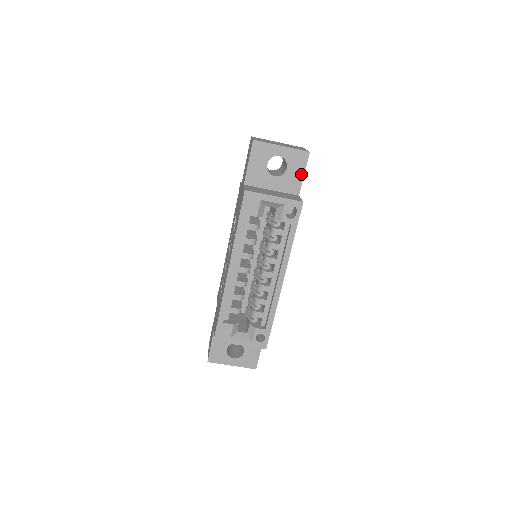
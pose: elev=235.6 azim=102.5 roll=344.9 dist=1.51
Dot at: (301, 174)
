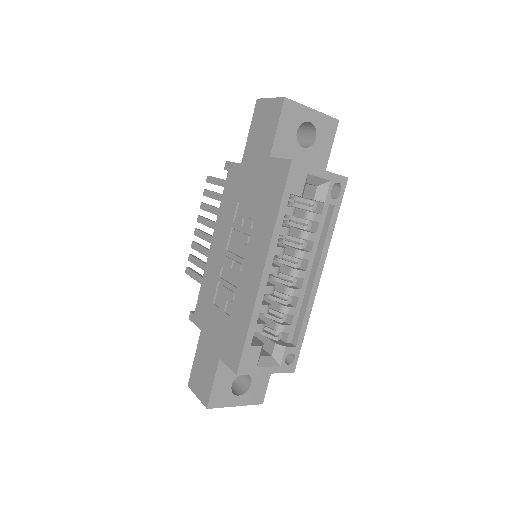
Dot at: (329, 147)
